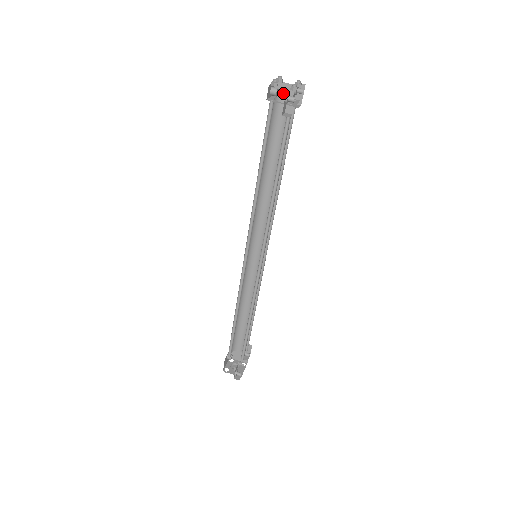
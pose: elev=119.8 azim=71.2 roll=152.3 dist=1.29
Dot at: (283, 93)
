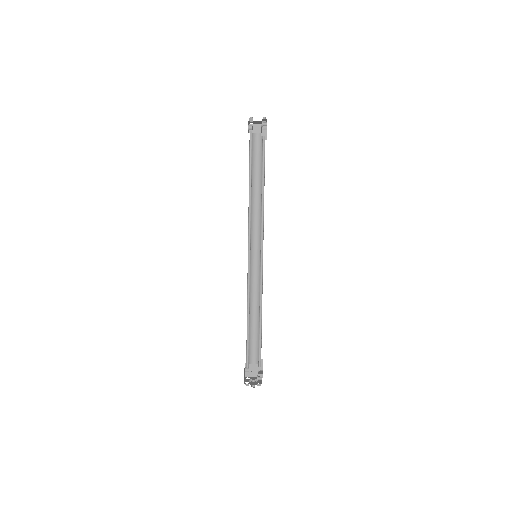
Dot at: (255, 131)
